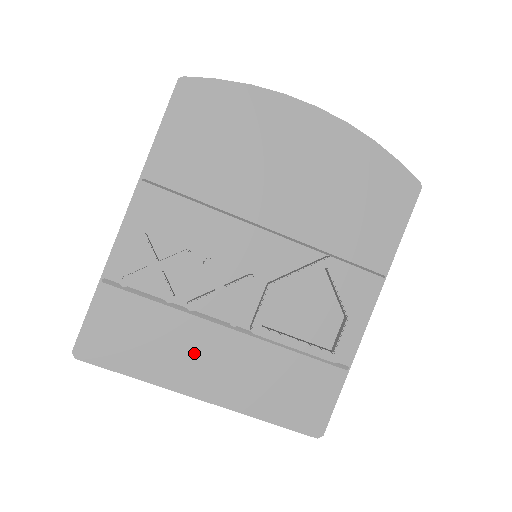
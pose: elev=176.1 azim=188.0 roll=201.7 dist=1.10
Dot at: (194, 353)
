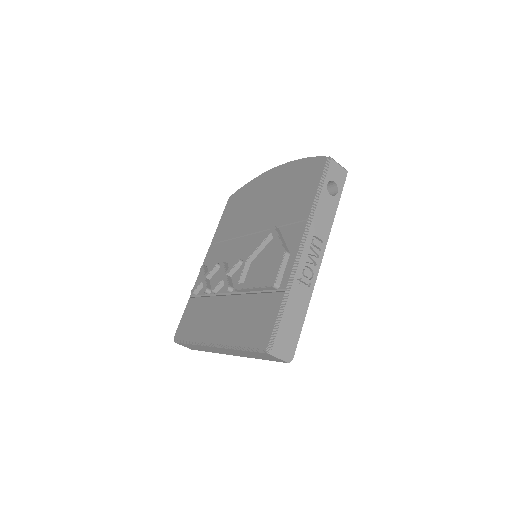
Dot at: (213, 317)
